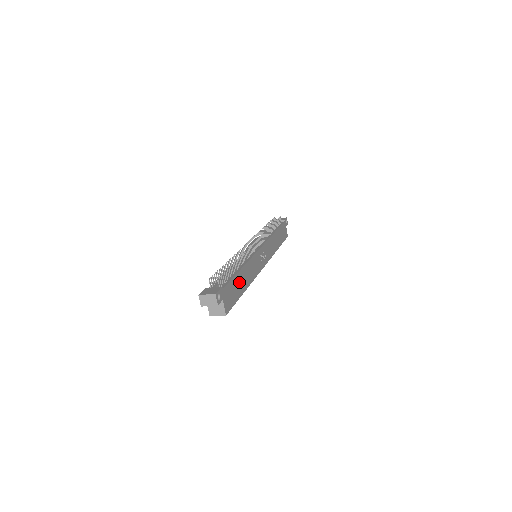
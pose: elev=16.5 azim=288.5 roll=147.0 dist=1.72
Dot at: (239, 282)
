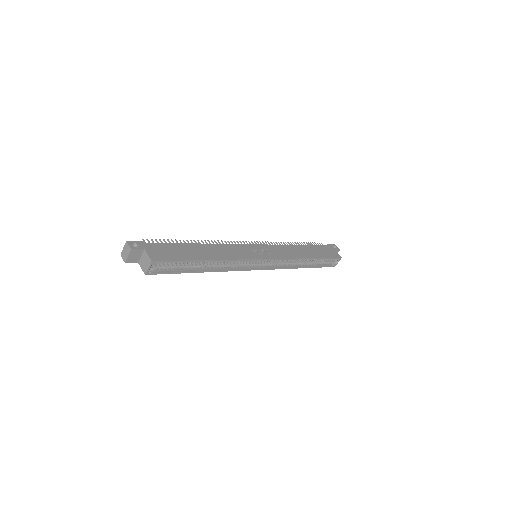
Dot at: (191, 250)
